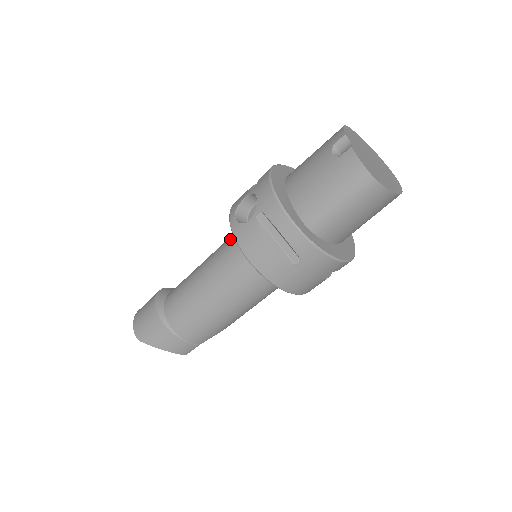
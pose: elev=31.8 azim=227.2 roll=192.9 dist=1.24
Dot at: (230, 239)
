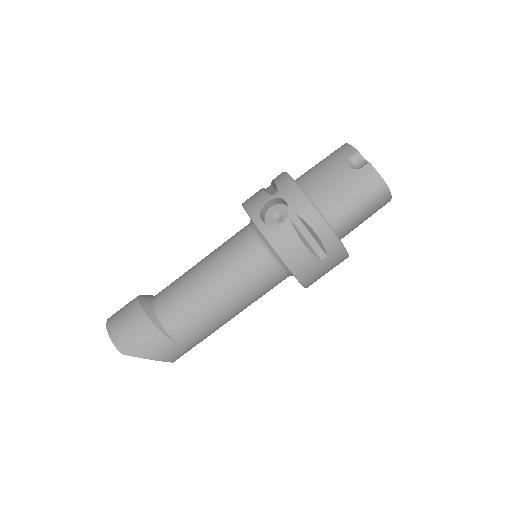
Dot at: (239, 240)
